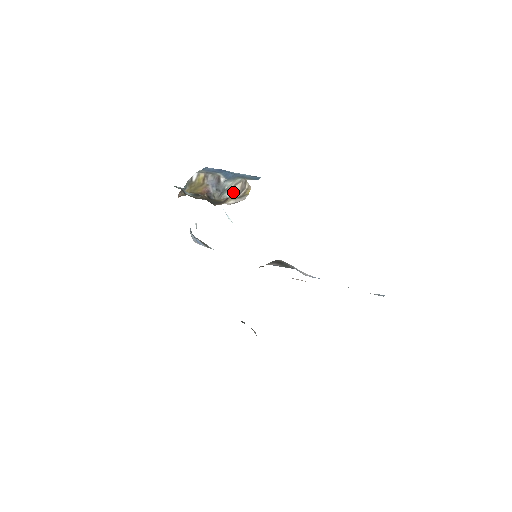
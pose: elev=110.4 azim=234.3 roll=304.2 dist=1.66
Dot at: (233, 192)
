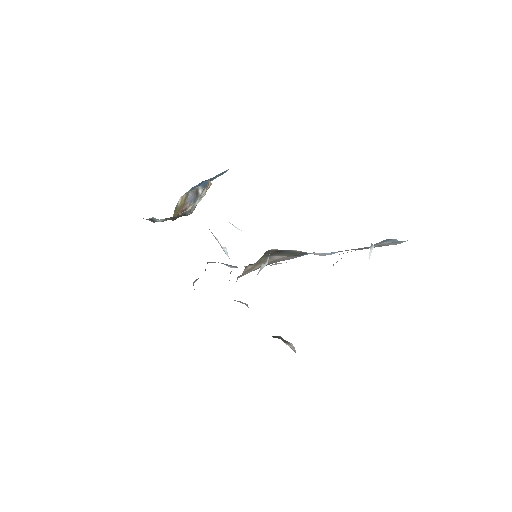
Dot at: (200, 198)
